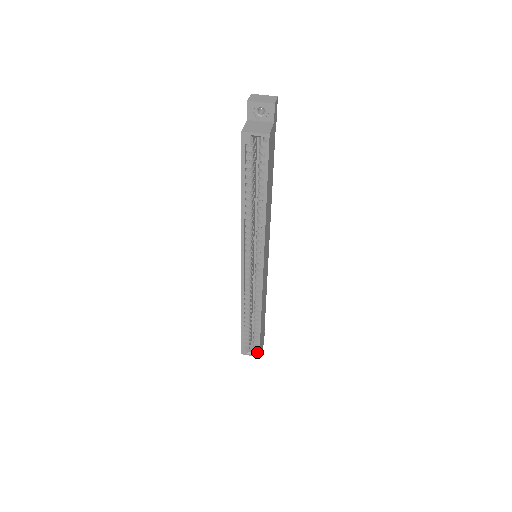
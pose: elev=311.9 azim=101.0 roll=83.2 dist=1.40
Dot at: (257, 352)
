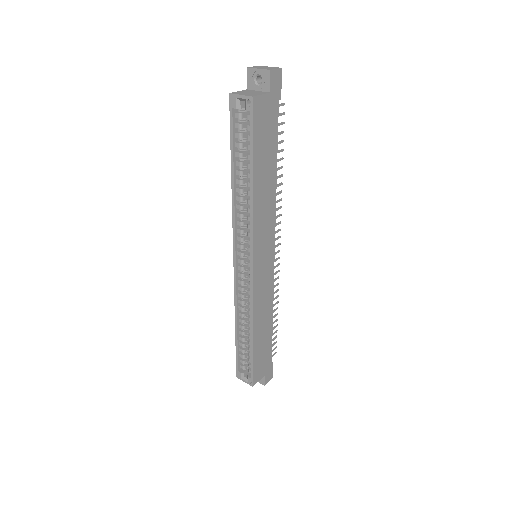
Dot at: (250, 379)
